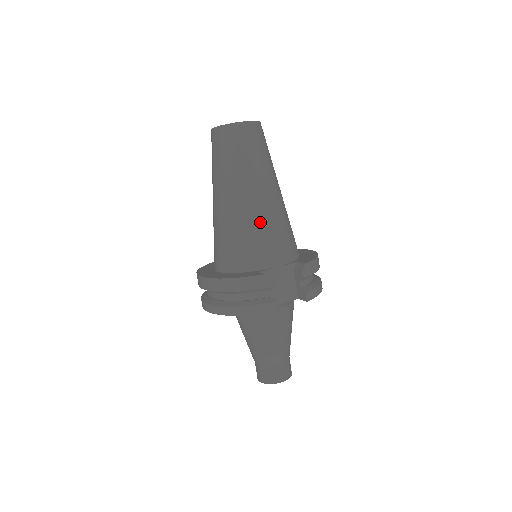
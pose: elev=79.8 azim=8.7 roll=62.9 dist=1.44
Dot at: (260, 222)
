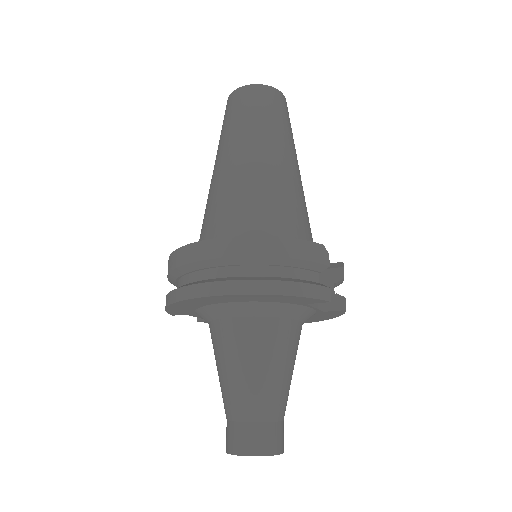
Dot at: (297, 195)
